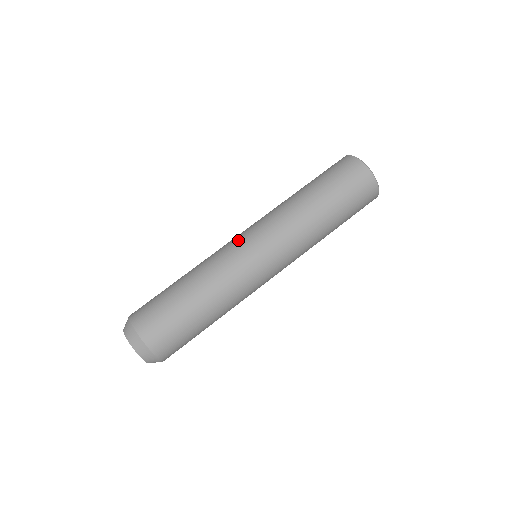
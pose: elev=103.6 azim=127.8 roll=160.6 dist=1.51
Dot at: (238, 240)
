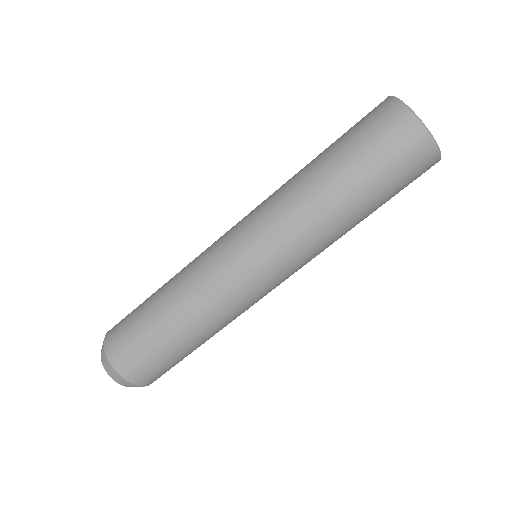
Dot at: (252, 280)
